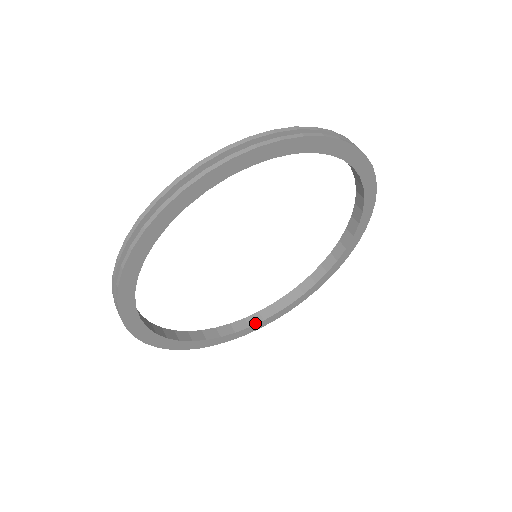
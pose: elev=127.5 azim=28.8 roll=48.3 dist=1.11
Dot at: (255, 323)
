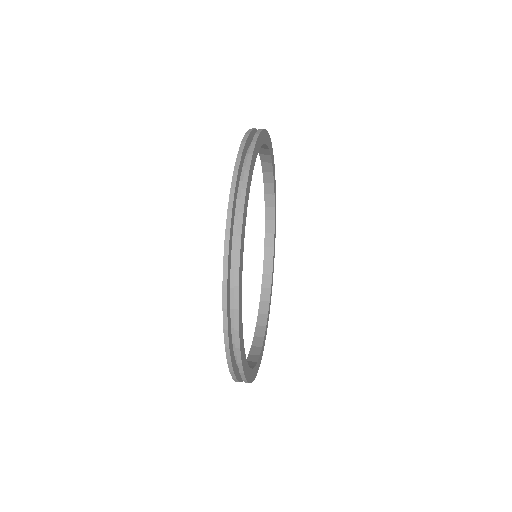
Dot at: (266, 321)
